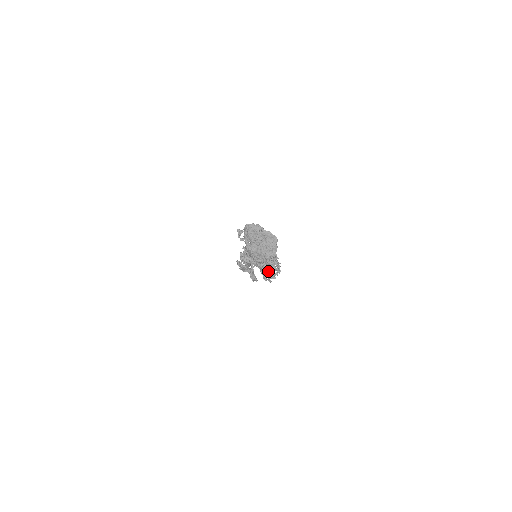
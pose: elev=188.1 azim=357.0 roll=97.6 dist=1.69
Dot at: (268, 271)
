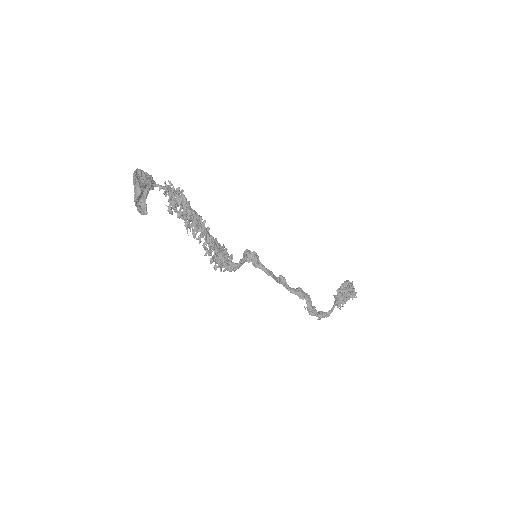
Dot at: occluded
